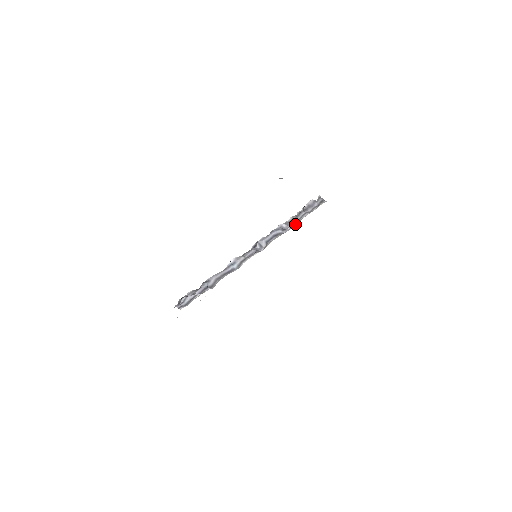
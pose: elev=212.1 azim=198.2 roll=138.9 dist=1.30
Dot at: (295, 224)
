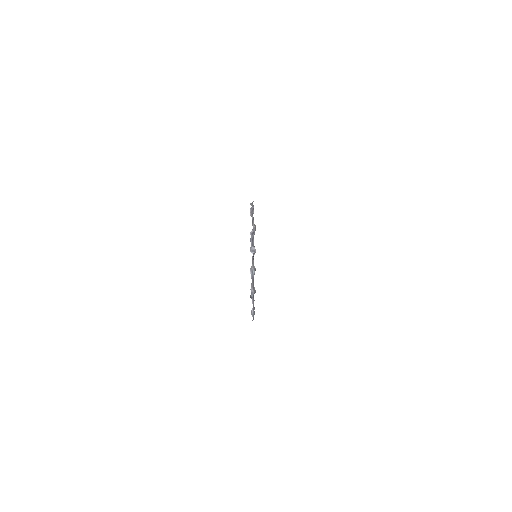
Dot at: occluded
